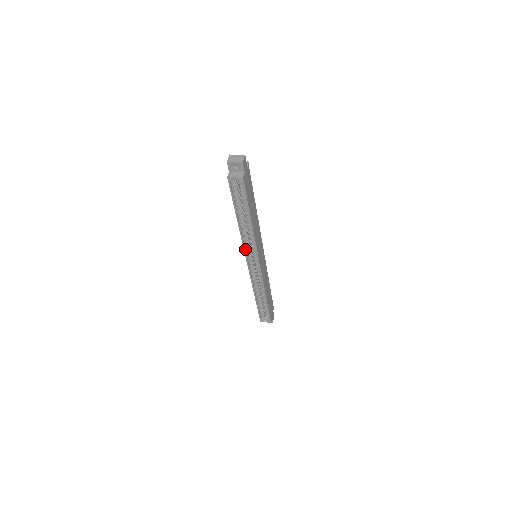
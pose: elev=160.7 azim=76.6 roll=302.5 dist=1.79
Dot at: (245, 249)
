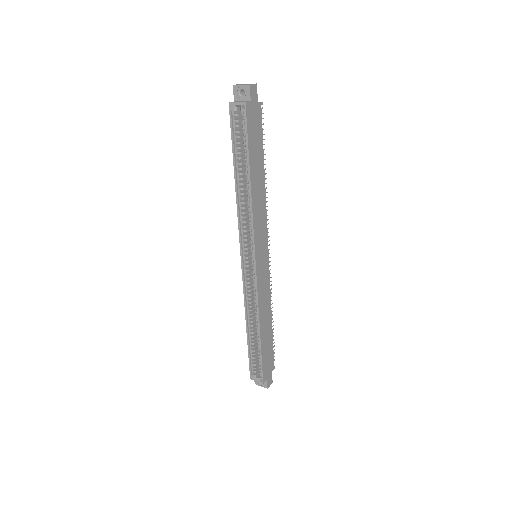
Dot at: (241, 233)
